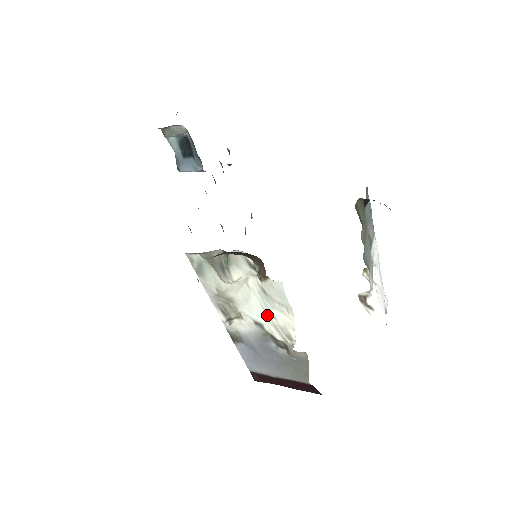
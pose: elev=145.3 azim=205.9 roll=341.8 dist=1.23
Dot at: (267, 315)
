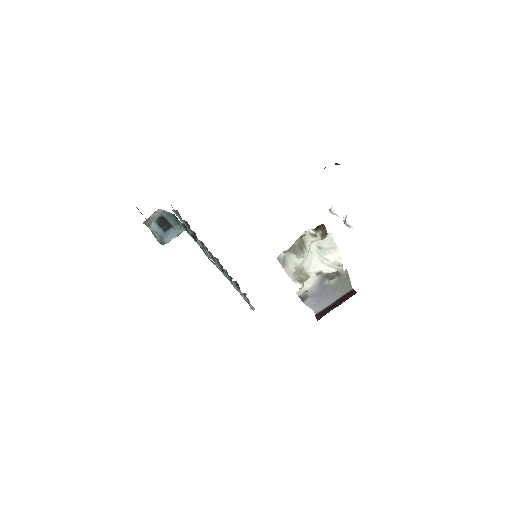
Dot at: (323, 262)
